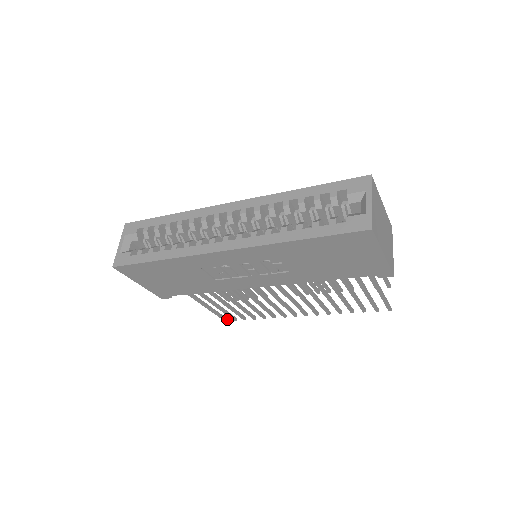
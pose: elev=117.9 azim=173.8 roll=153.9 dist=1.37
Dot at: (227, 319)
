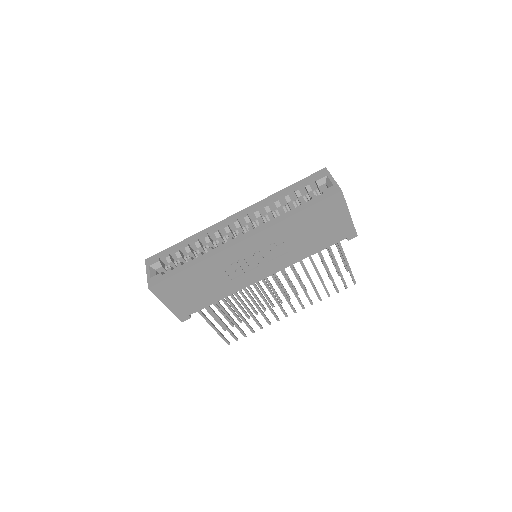
Dot at: (229, 343)
